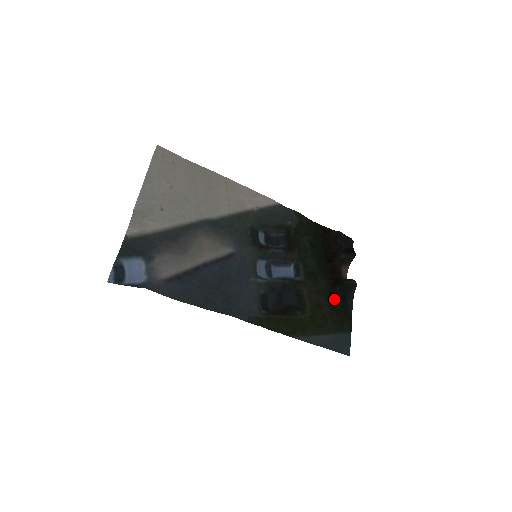
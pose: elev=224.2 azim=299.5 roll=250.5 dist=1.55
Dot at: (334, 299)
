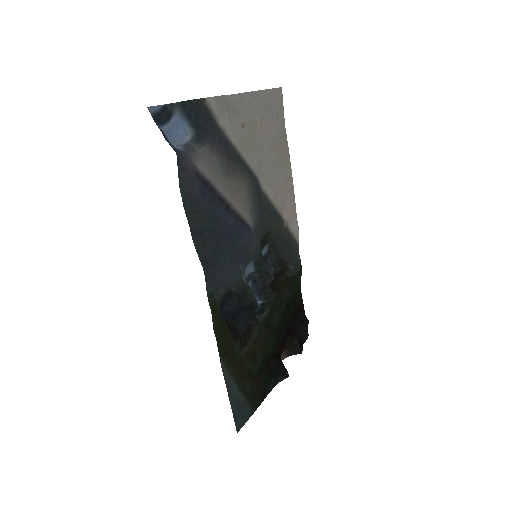
Dot at: (266, 367)
